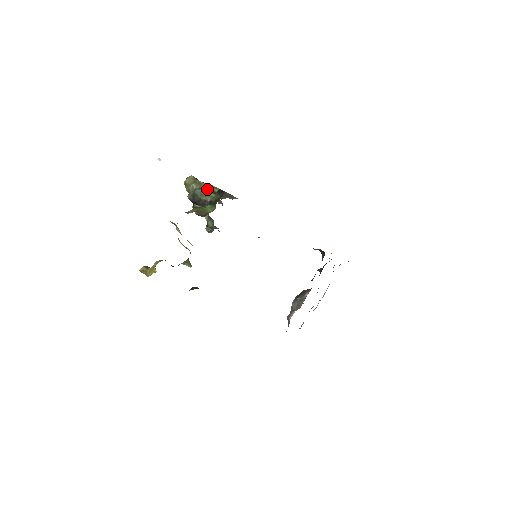
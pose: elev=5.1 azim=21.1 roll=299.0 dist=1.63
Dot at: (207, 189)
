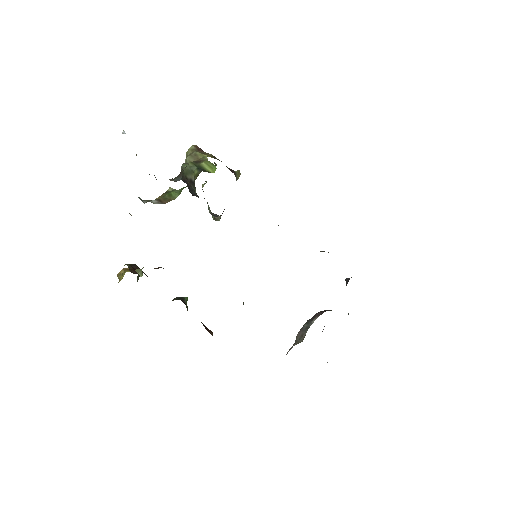
Dot at: (192, 164)
